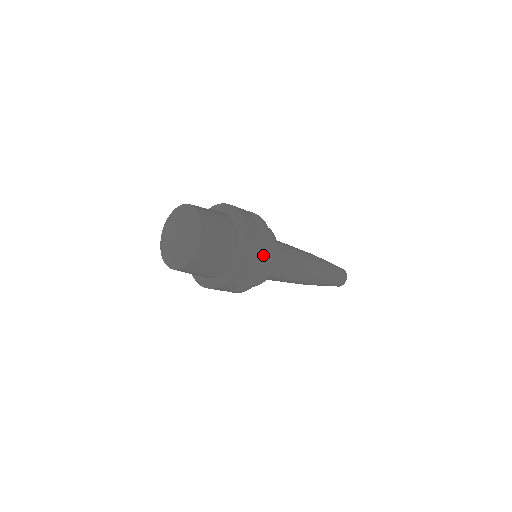
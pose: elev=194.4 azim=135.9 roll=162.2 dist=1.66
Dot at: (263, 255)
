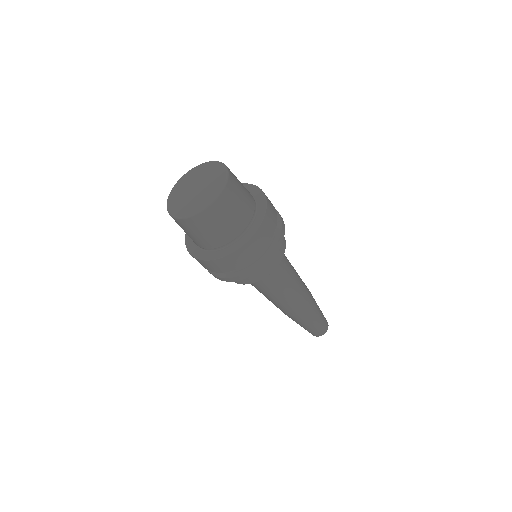
Dot at: (279, 222)
